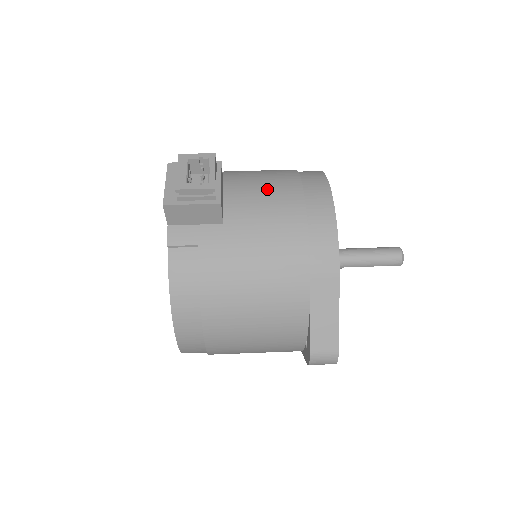
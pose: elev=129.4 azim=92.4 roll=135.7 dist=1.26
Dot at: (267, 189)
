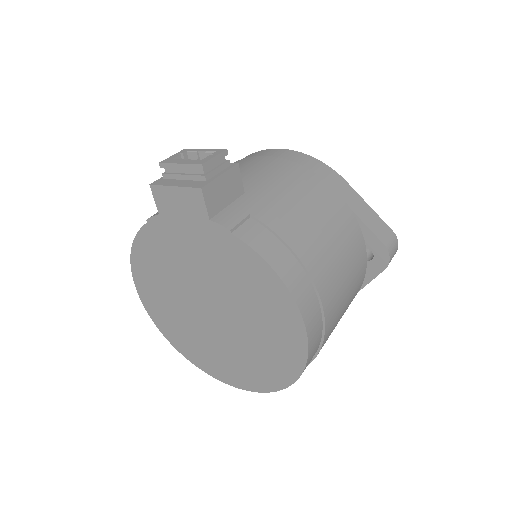
Dot at: occluded
